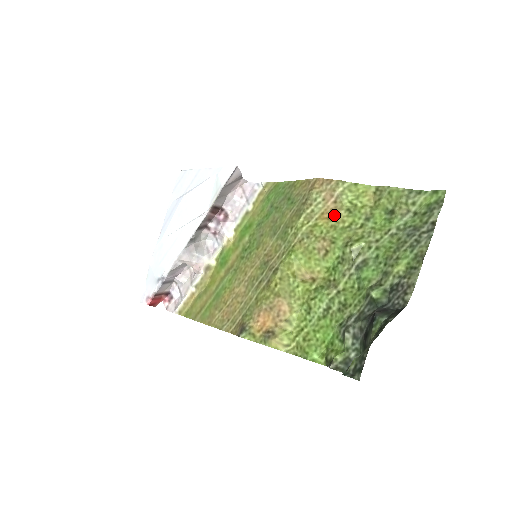
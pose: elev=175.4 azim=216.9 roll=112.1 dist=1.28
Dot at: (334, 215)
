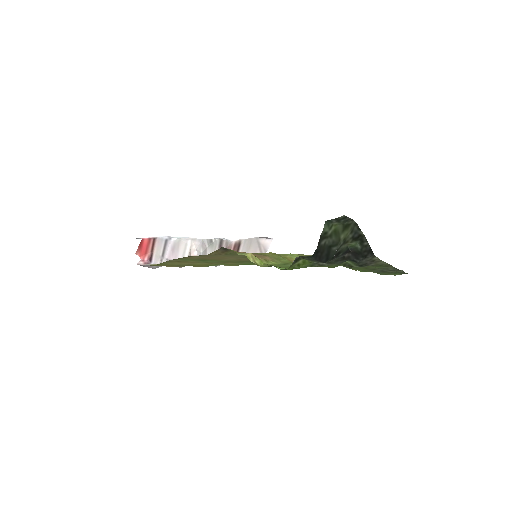
Dot at: occluded
